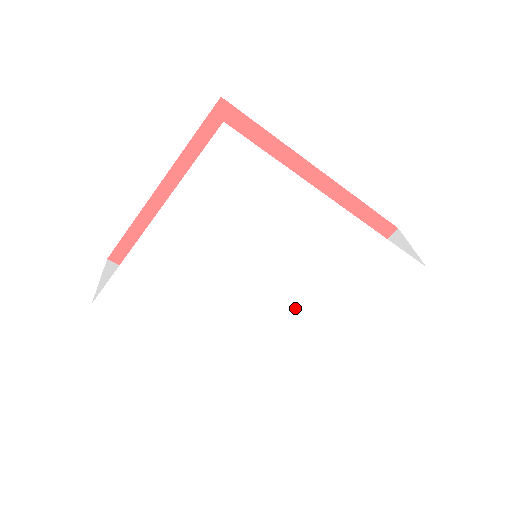
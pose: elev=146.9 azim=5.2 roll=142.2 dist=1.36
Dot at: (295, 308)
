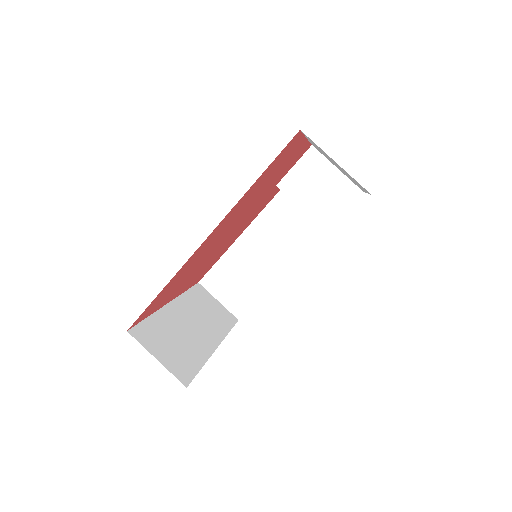
Dot at: occluded
